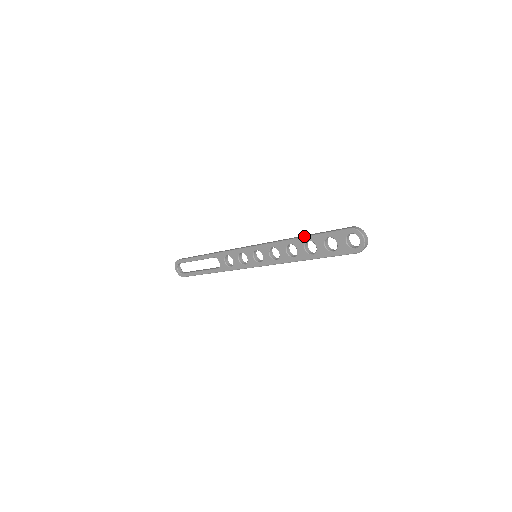
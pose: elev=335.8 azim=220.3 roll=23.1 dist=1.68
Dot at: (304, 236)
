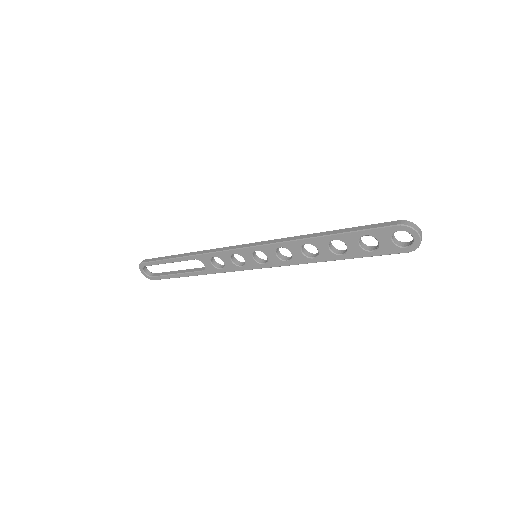
Dot at: (327, 235)
